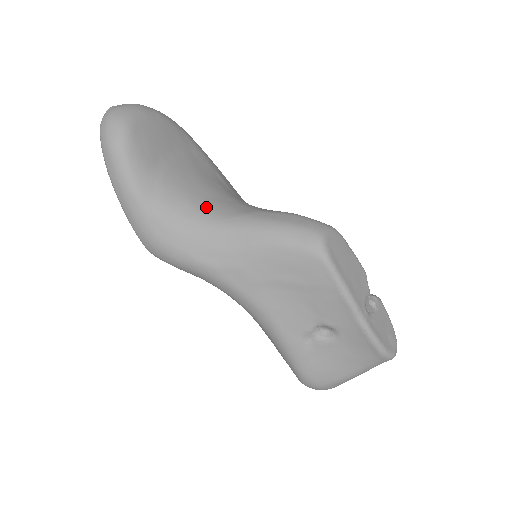
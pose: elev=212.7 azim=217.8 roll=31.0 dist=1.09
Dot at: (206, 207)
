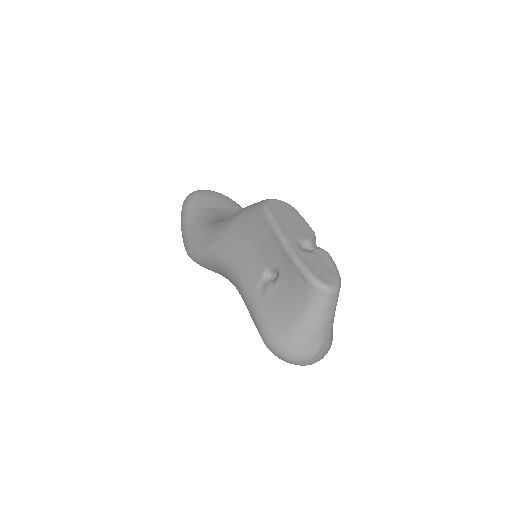
Dot at: (222, 220)
